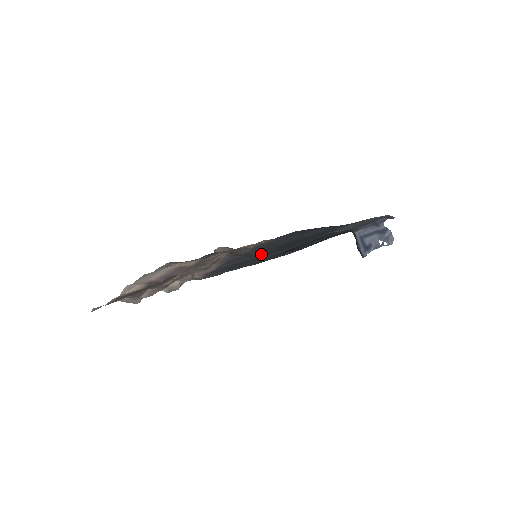
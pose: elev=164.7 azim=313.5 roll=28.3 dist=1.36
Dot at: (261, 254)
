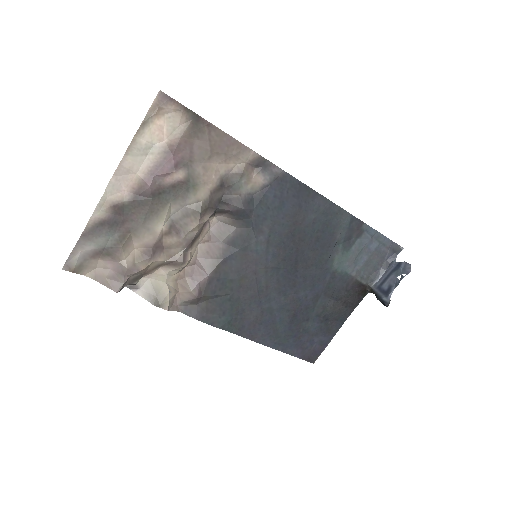
Dot at: (263, 264)
